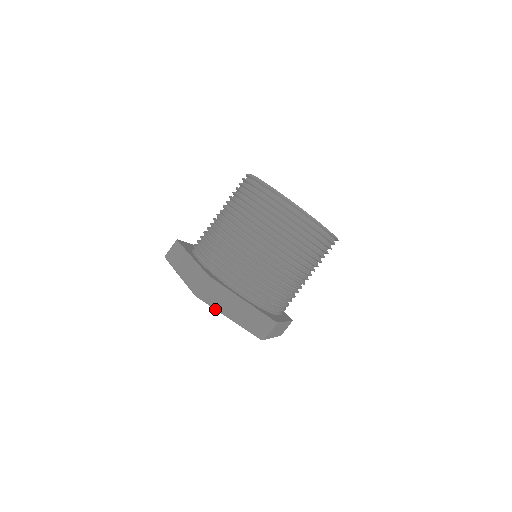
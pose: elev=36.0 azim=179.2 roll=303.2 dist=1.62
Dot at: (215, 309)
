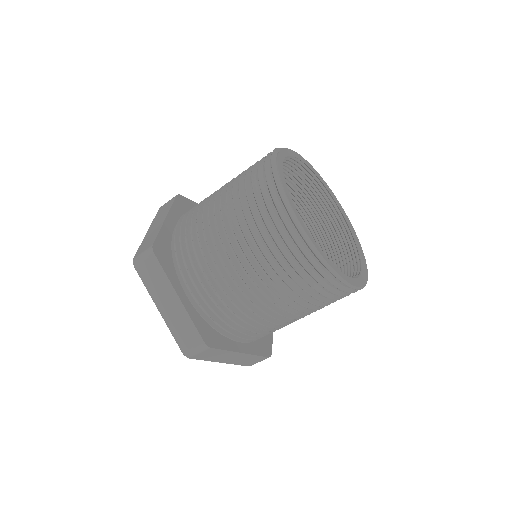
Dot at: (205, 359)
